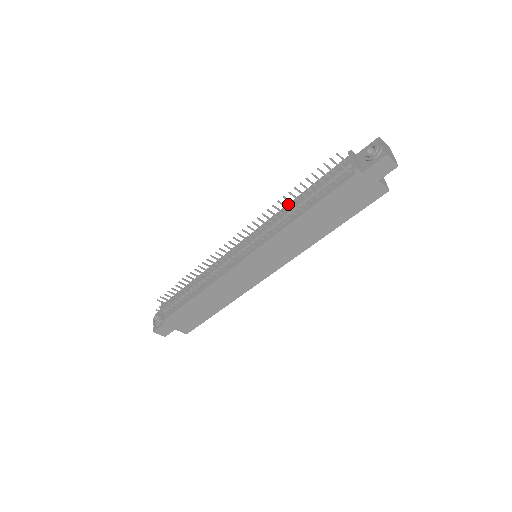
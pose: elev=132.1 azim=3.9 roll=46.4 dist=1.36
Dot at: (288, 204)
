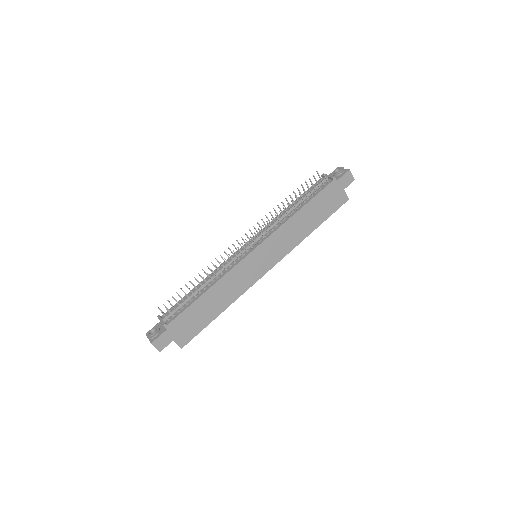
Dot at: (281, 212)
